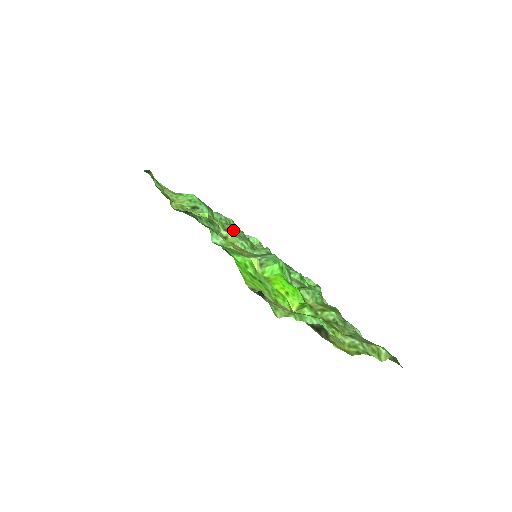
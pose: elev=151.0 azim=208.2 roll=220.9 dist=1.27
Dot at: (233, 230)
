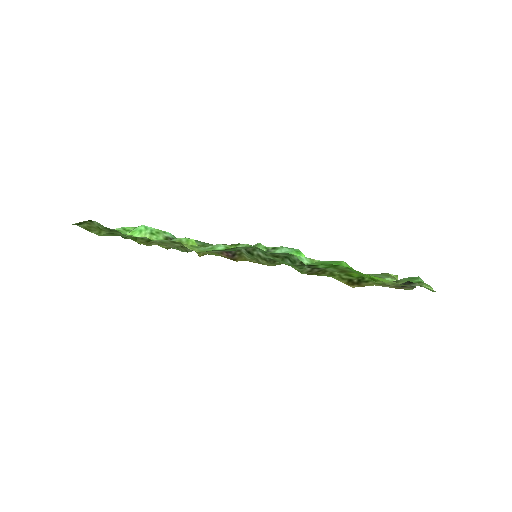
Dot at: (196, 242)
